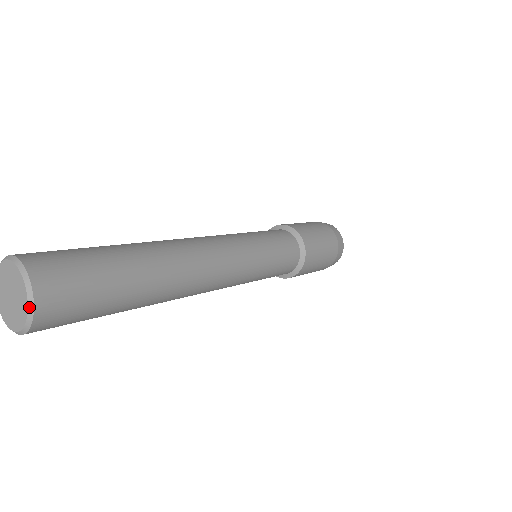
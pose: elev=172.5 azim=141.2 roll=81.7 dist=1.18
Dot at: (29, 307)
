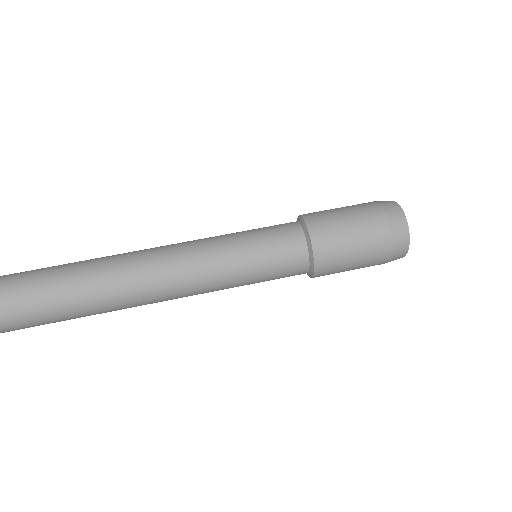
Dot at: occluded
